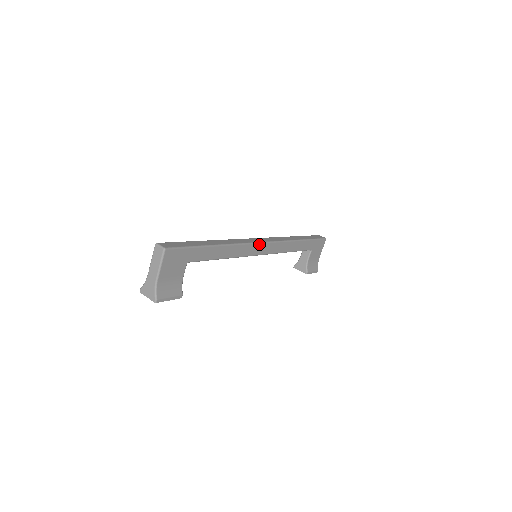
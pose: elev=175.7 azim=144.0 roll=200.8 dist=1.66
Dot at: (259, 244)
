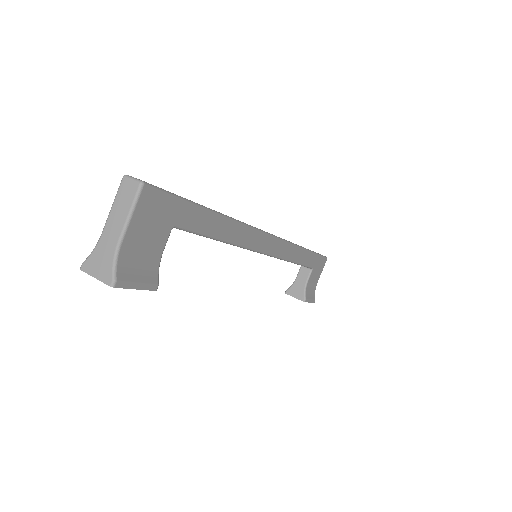
Dot at: (265, 235)
